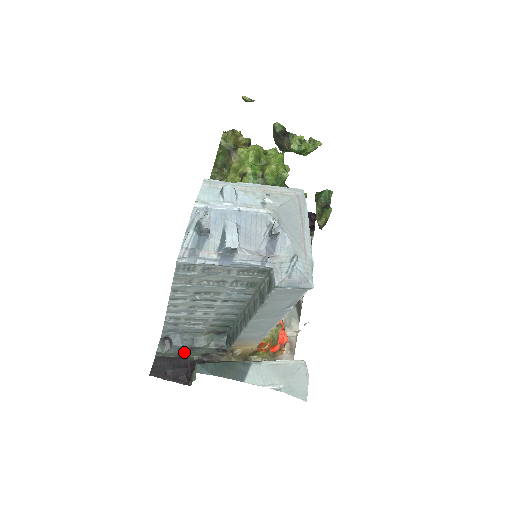
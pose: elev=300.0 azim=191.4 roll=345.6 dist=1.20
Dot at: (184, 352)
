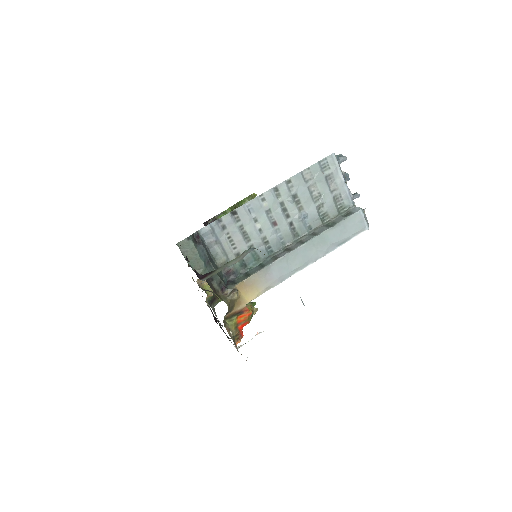
Dot at: (202, 259)
